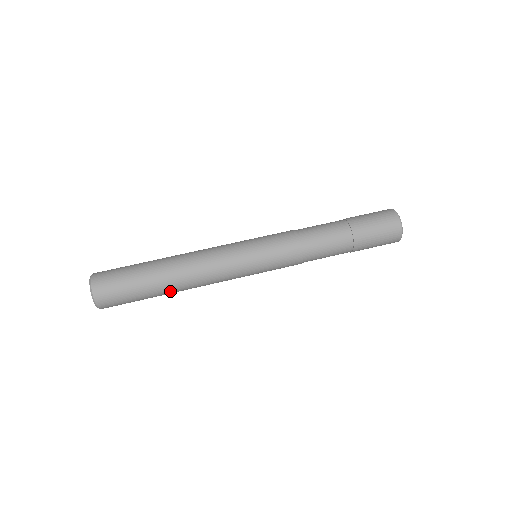
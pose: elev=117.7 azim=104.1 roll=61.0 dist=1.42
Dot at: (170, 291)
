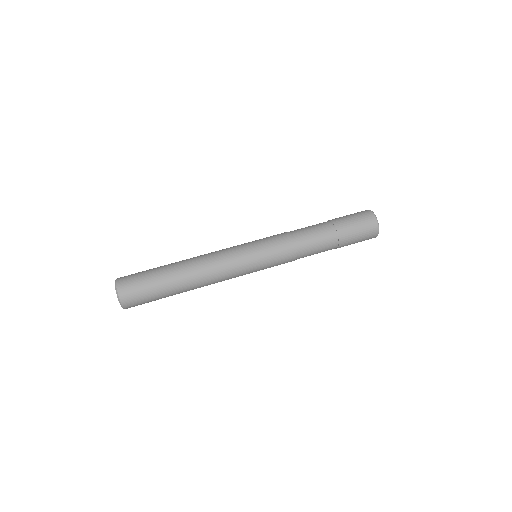
Dot at: occluded
